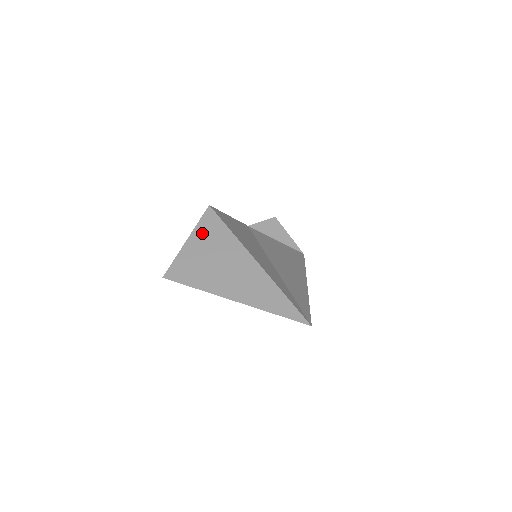
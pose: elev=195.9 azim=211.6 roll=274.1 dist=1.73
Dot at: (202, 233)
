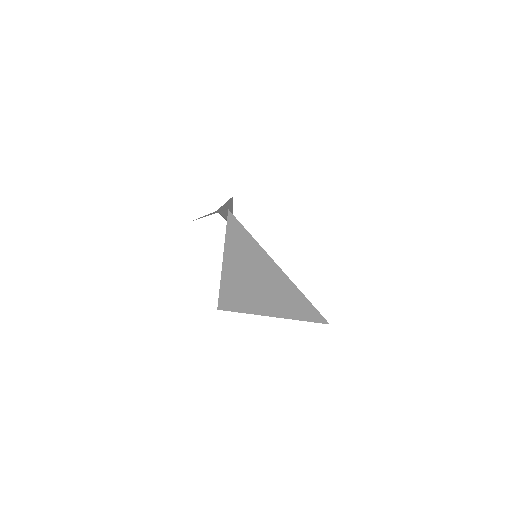
Dot at: (234, 247)
